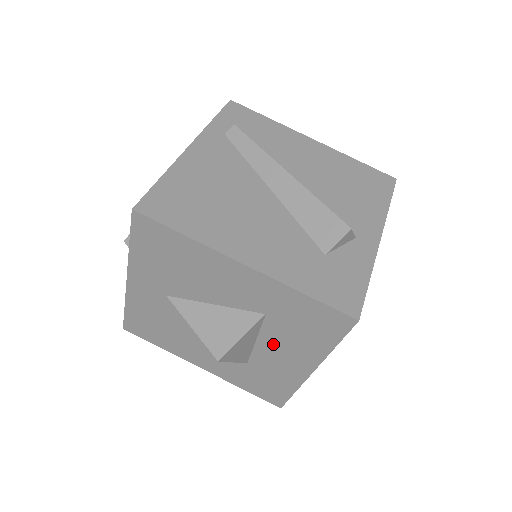
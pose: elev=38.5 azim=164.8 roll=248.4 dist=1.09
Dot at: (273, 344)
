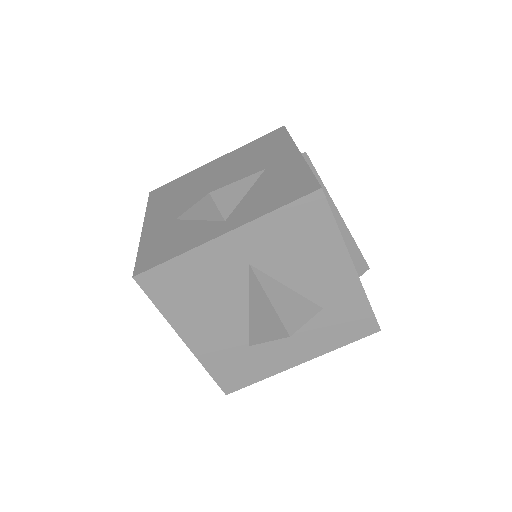
Dot at: (297, 334)
